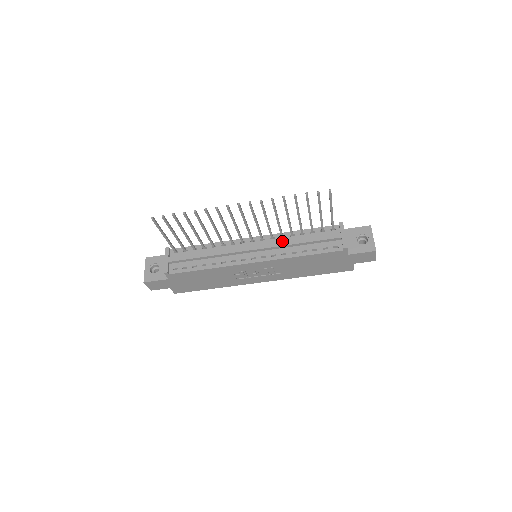
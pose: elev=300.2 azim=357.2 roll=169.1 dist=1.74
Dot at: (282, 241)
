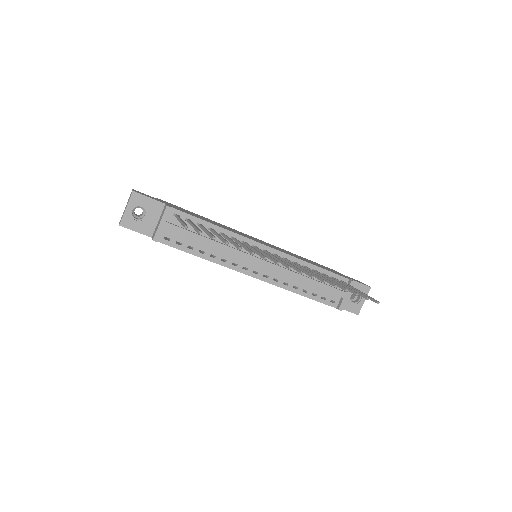
Dot at: (293, 272)
